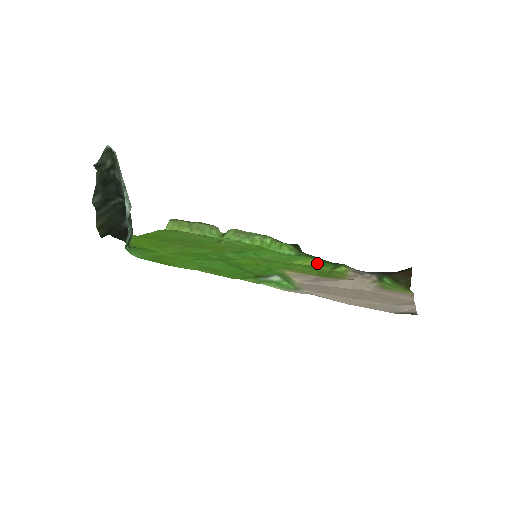
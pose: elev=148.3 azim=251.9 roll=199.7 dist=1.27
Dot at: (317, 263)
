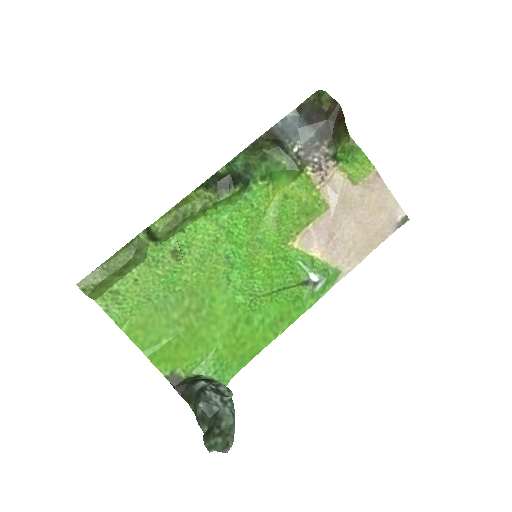
Dot at: (273, 184)
